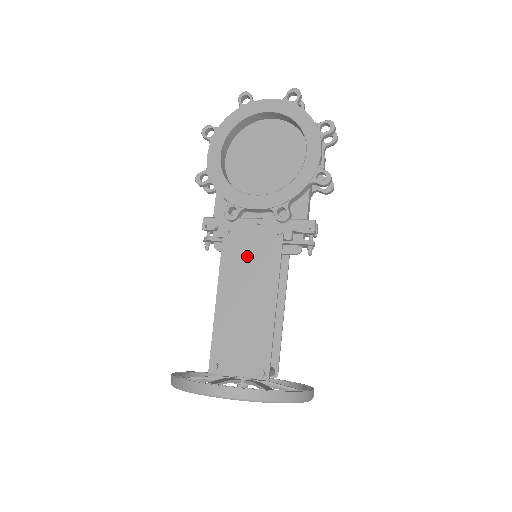
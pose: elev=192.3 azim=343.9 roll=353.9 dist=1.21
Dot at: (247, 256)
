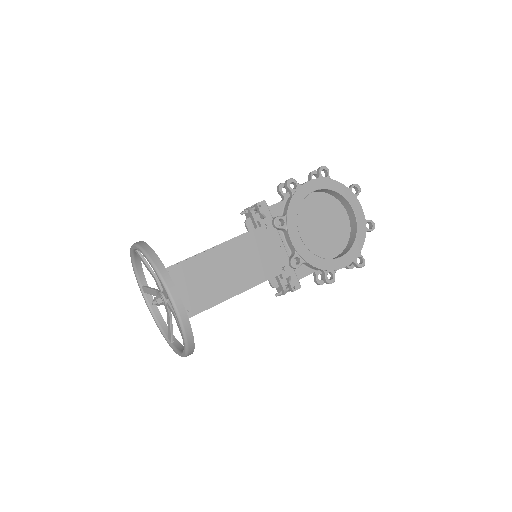
Dot at: (258, 253)
